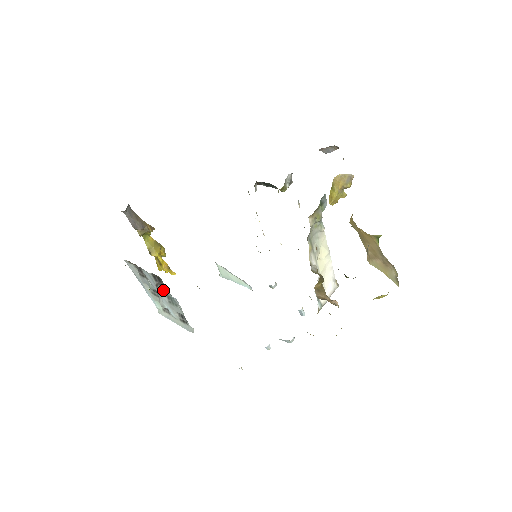
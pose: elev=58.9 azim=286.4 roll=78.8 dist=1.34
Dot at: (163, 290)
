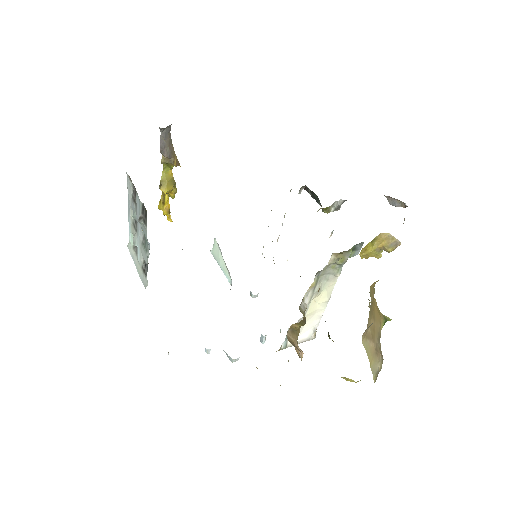
Dot at: (143, 227)
